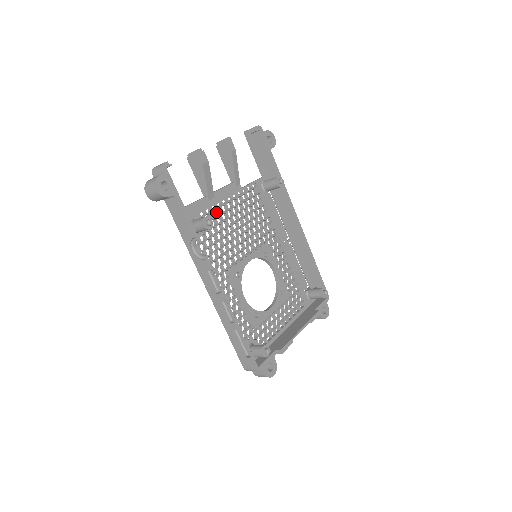
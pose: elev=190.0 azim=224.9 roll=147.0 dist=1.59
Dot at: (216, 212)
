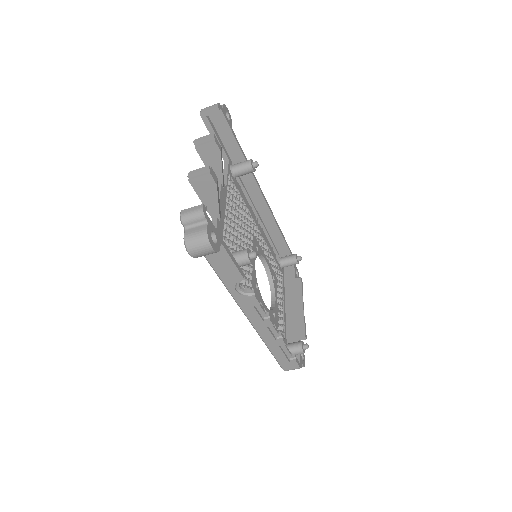
Dot at: (227, 231)
